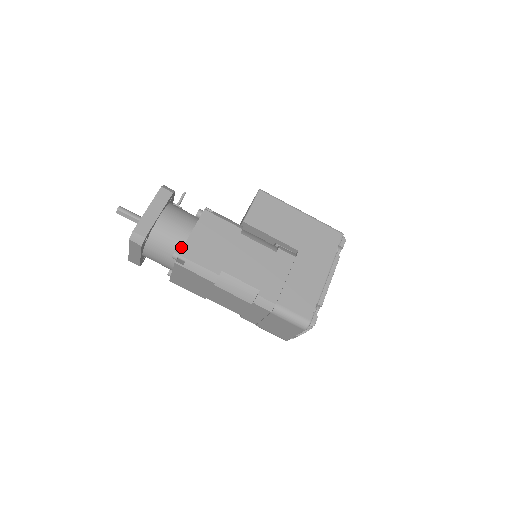
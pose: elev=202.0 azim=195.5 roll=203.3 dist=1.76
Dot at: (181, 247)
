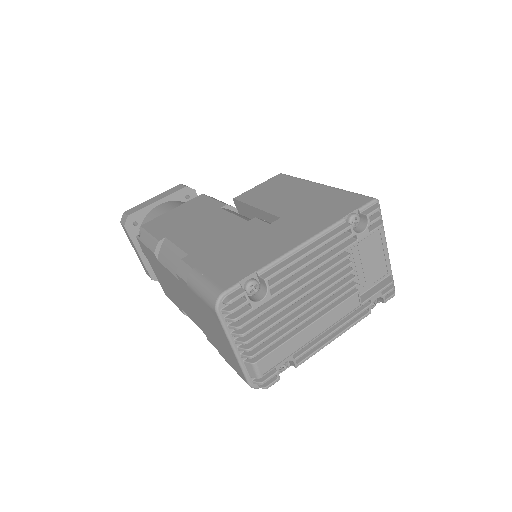
Dot at: occluded
